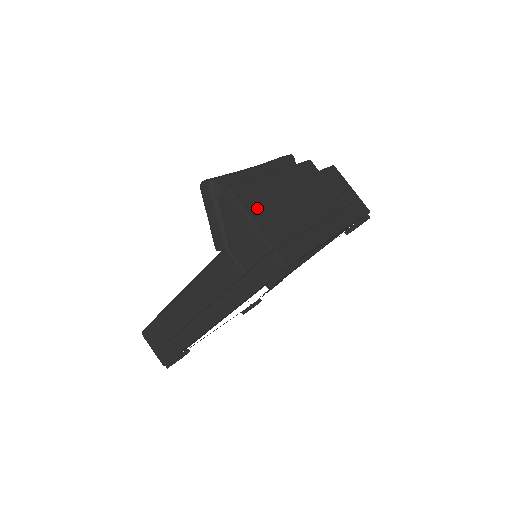
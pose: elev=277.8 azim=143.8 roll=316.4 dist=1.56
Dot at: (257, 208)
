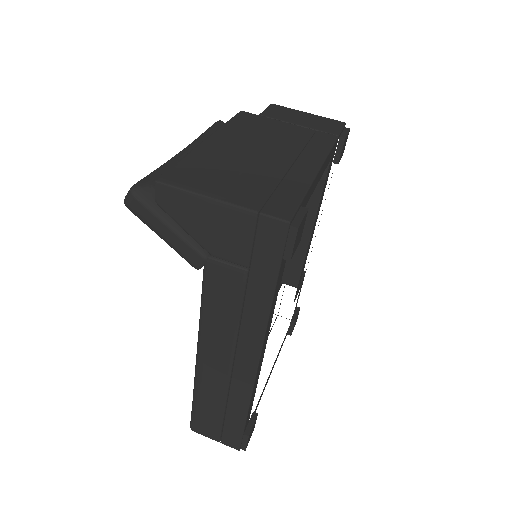
Dot at: (207, 182)
